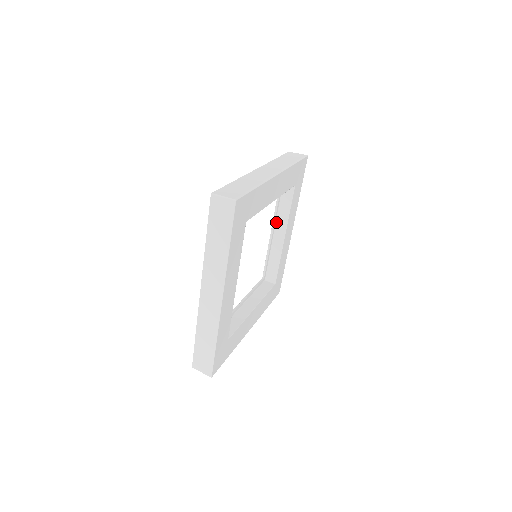
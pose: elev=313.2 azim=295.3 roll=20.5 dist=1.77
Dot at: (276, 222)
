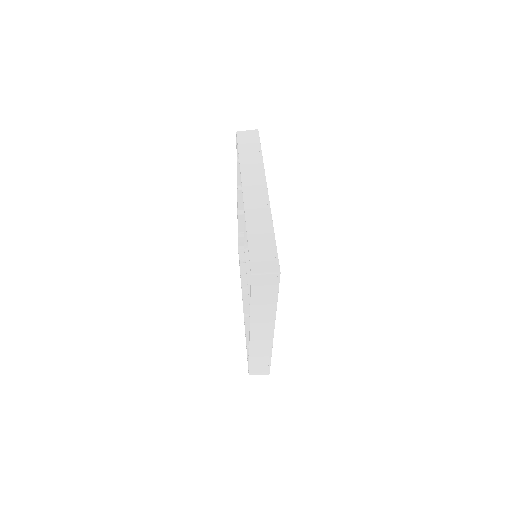
Dot at: occluded
